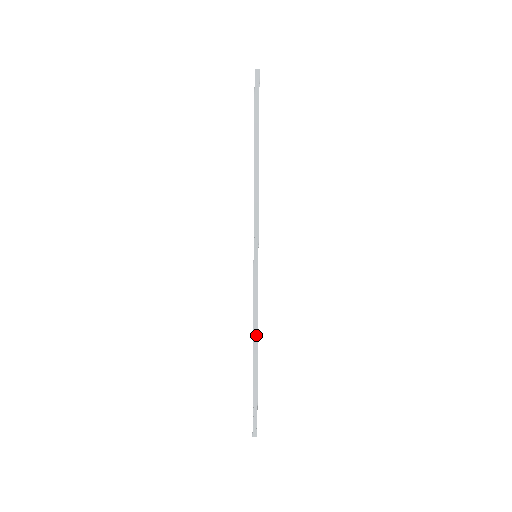
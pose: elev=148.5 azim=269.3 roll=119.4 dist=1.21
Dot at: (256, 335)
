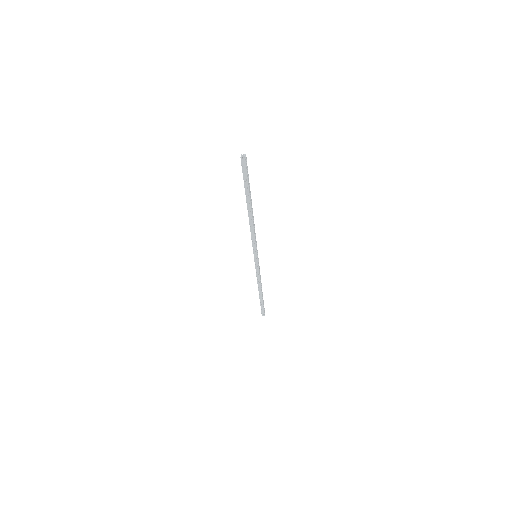
Dot at: (260, 286)
